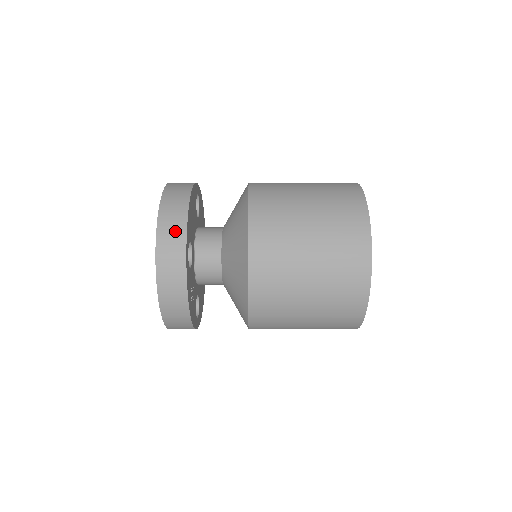
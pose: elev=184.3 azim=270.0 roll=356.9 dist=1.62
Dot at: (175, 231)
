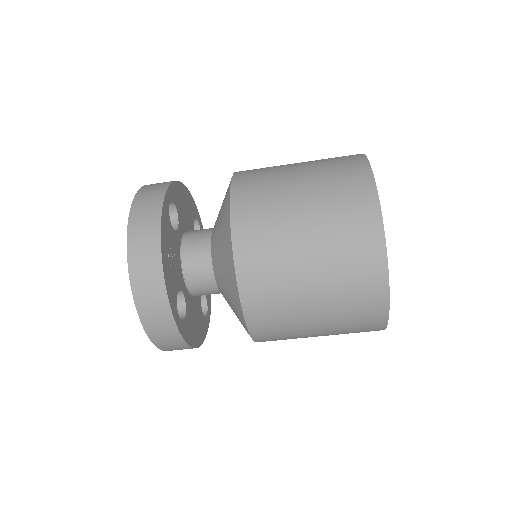
Dot at: (159, 185)
